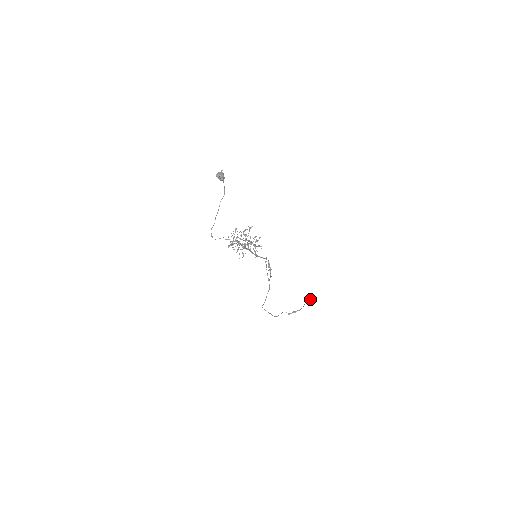
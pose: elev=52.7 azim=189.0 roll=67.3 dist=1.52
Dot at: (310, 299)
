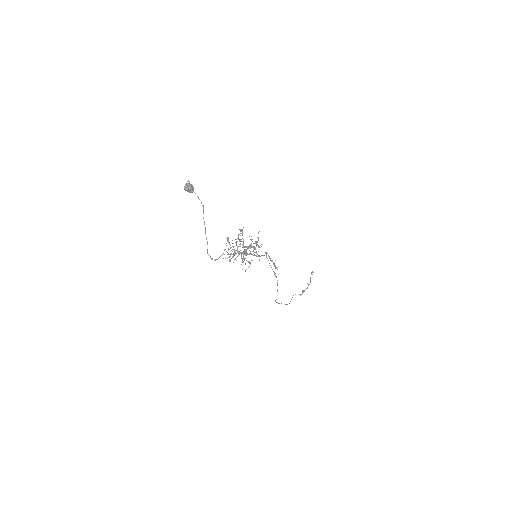
Dot at: (312, 272)
